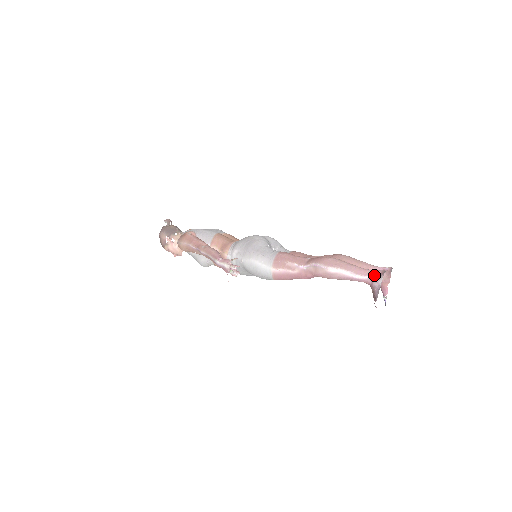
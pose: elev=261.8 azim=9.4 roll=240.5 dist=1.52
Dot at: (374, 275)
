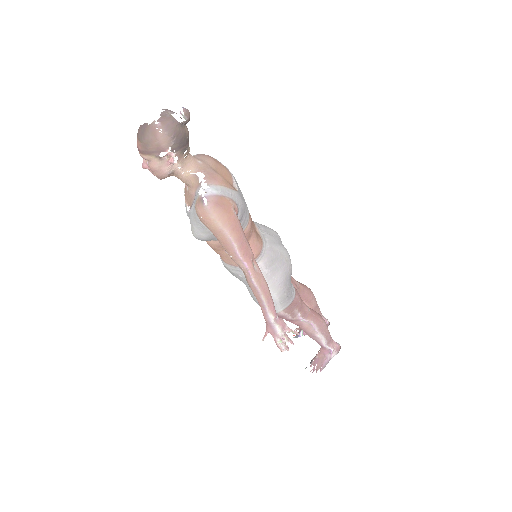
Dot at: (334, 349)
